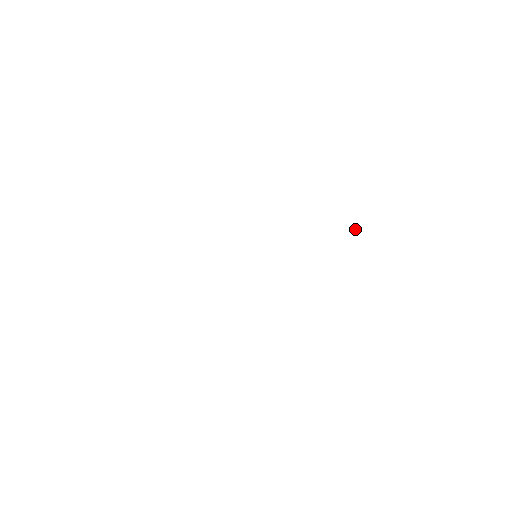
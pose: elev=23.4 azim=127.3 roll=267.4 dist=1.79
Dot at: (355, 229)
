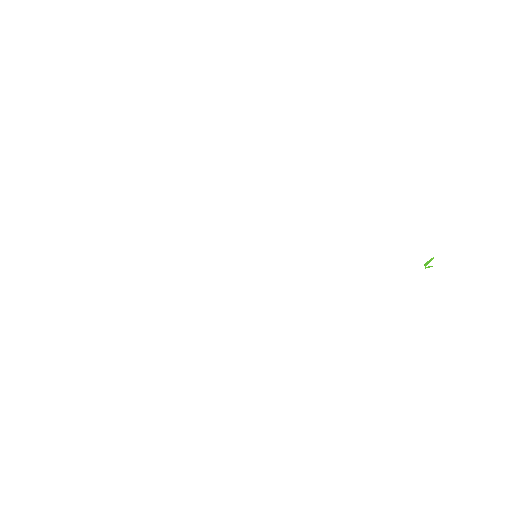
Dot at: occluded
